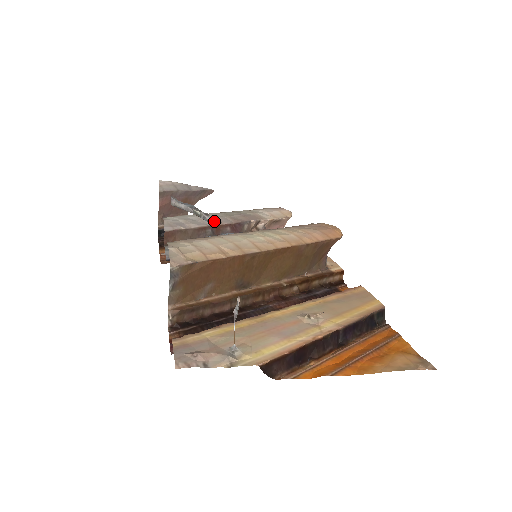
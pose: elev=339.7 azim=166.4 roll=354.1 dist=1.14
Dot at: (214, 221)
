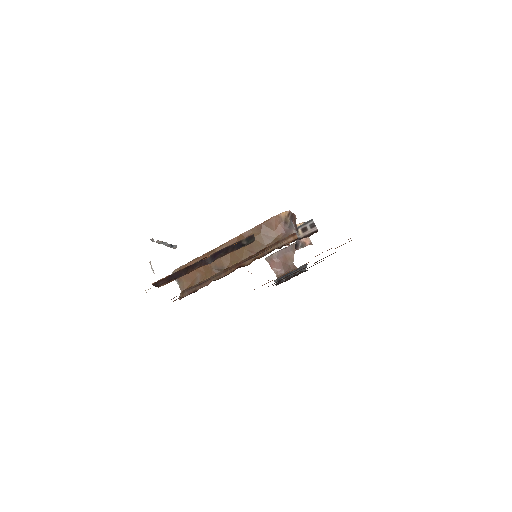
Dot at: (151, 240)
